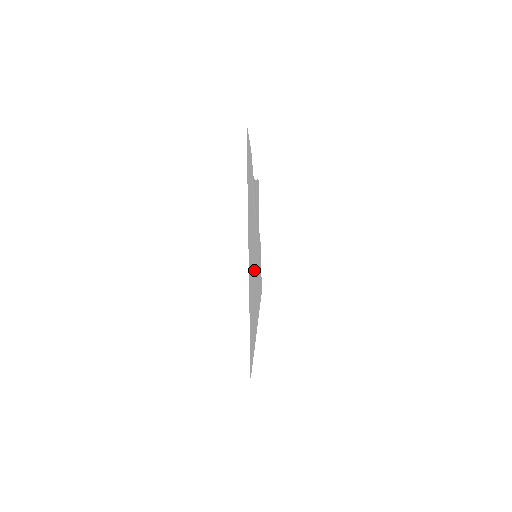
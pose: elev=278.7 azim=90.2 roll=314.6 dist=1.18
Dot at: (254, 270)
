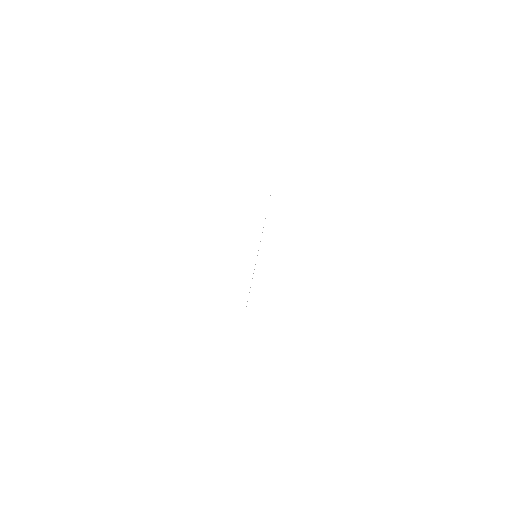
Dot at: occluded
